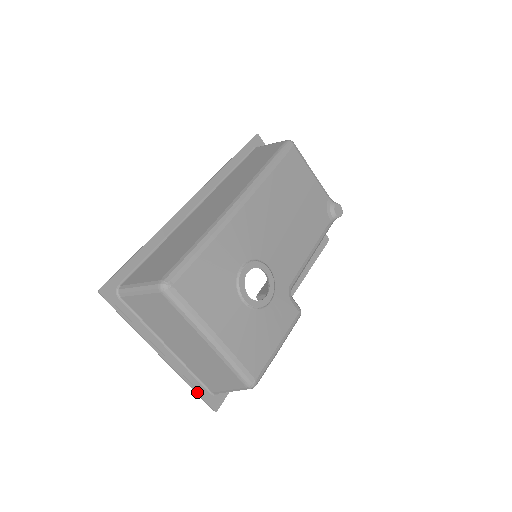
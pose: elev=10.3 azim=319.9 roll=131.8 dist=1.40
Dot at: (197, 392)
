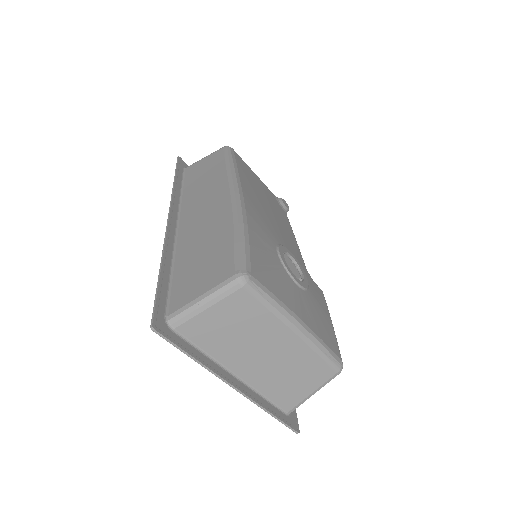
Dot at: (278, 417)
